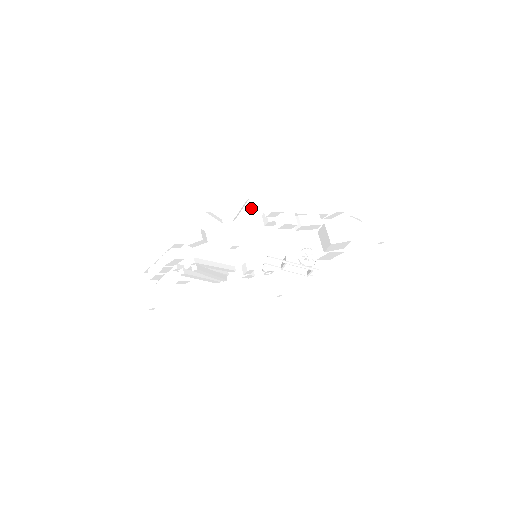
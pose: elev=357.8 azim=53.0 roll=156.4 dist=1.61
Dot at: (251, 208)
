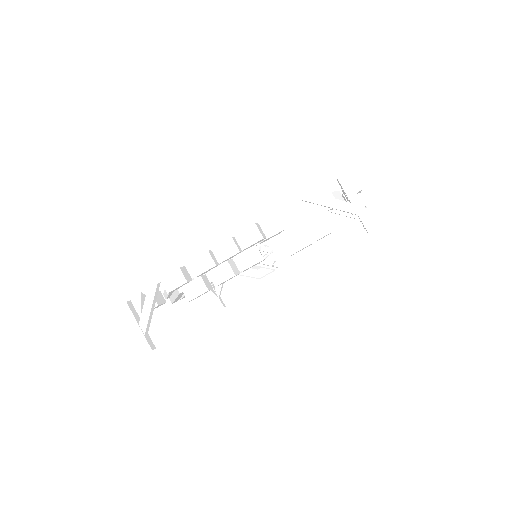
Dot at: occluded
